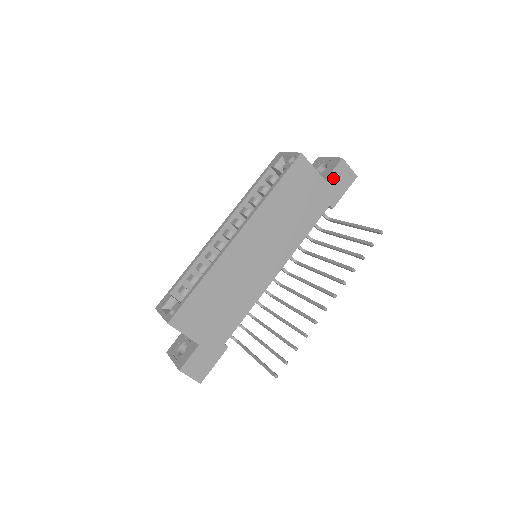
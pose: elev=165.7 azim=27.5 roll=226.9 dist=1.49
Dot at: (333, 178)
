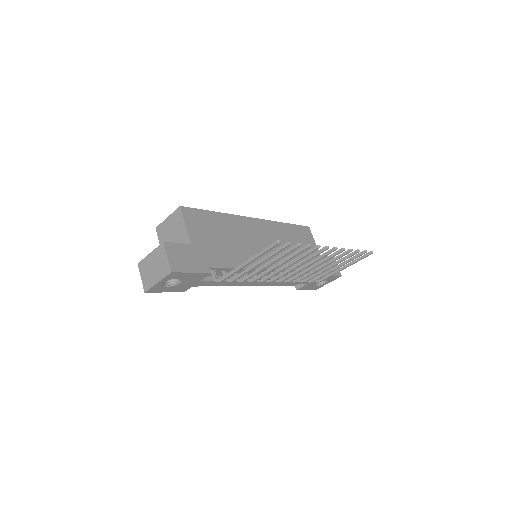
Dot at: occluded
